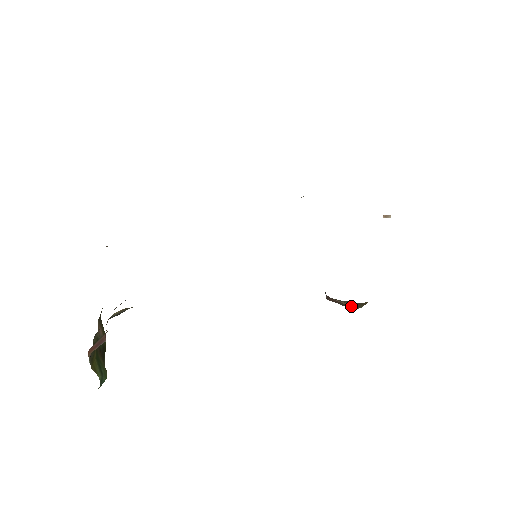
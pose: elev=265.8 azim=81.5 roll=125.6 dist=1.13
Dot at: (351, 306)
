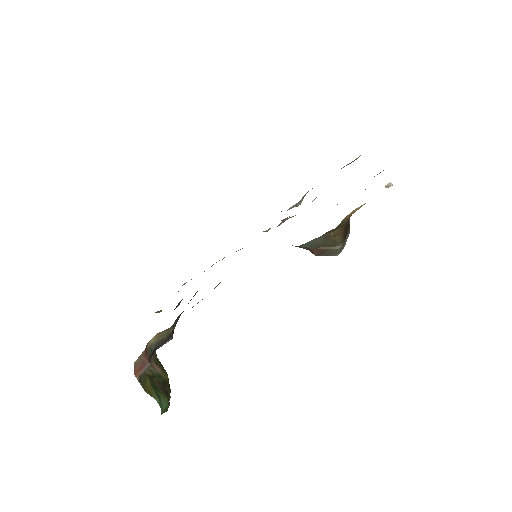
Dot at: (333, 248)
